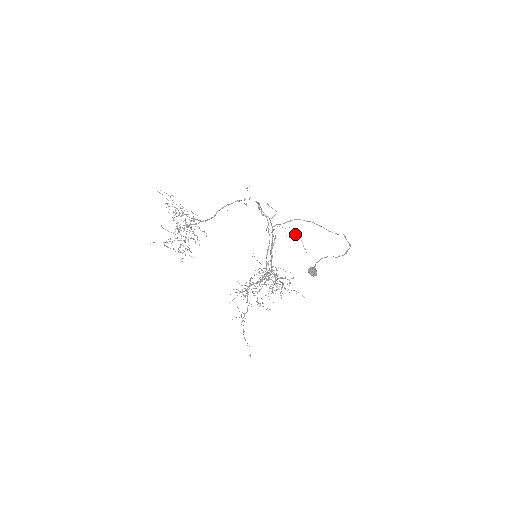
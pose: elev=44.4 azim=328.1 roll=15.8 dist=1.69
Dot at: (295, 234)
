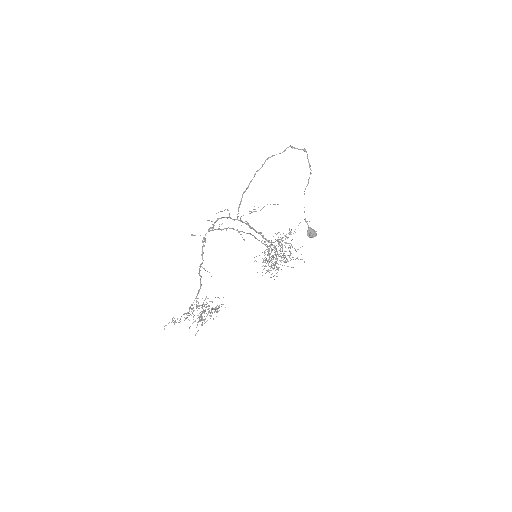
Dot at: occluded
